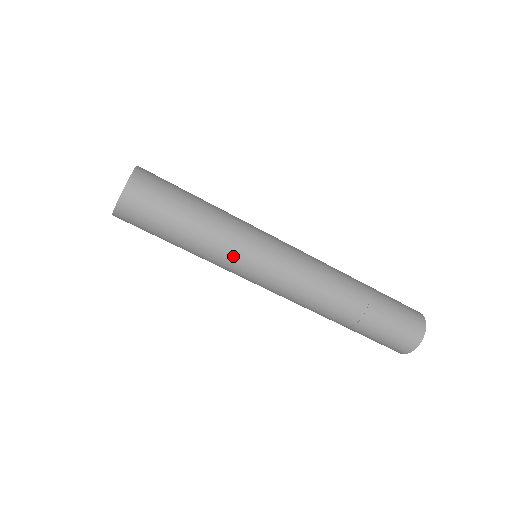
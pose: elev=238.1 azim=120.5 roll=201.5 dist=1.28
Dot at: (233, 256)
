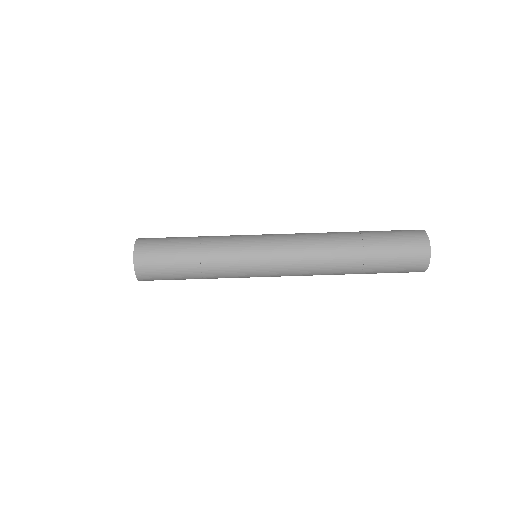
Dot at: (233, 237)
